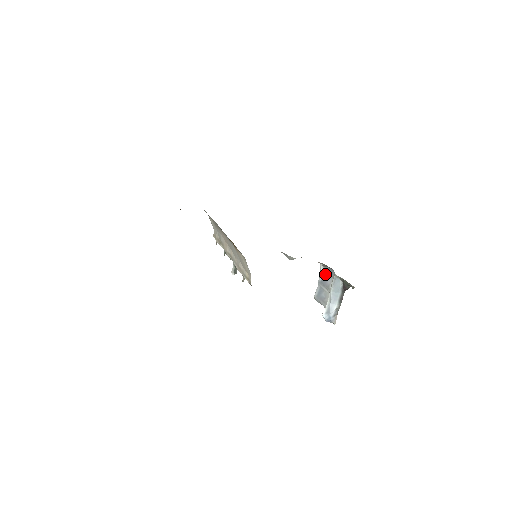
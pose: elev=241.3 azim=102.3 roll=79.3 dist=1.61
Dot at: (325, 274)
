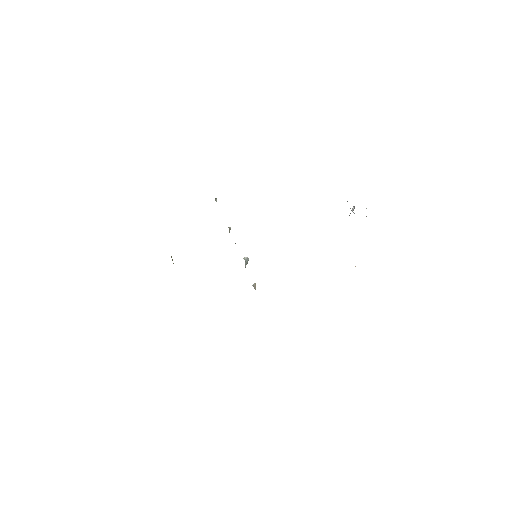
Dot at: occluded
